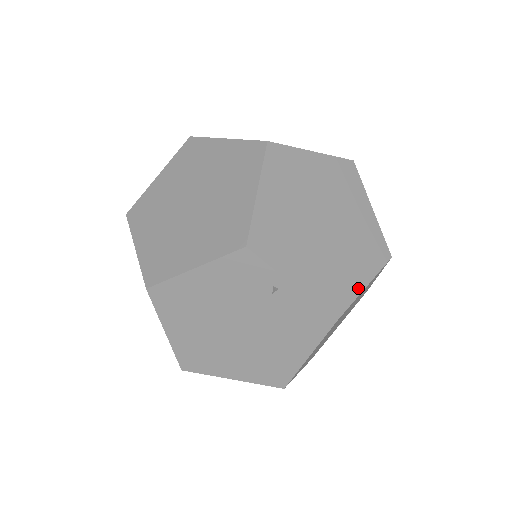
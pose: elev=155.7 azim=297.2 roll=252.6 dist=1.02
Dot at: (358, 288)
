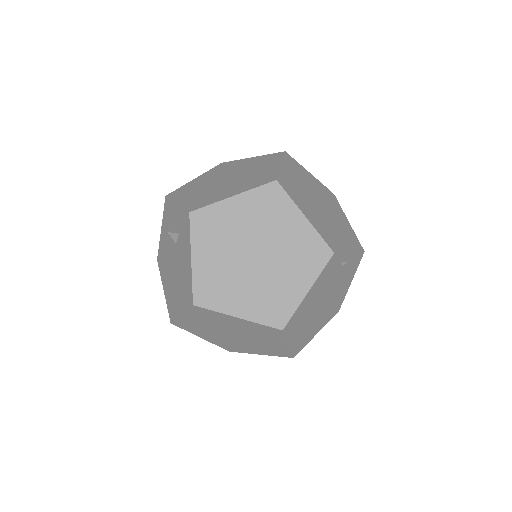
Dot at: (350, 226)
